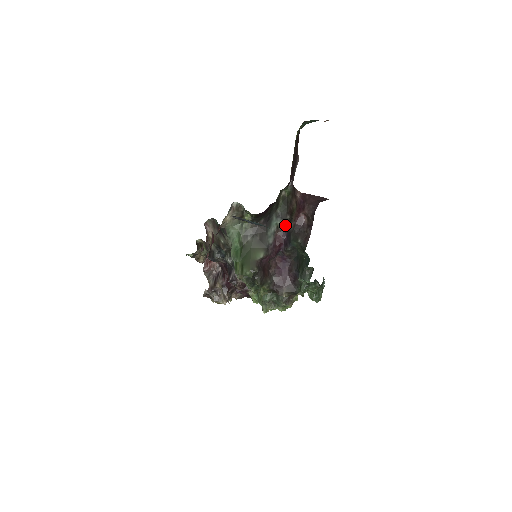
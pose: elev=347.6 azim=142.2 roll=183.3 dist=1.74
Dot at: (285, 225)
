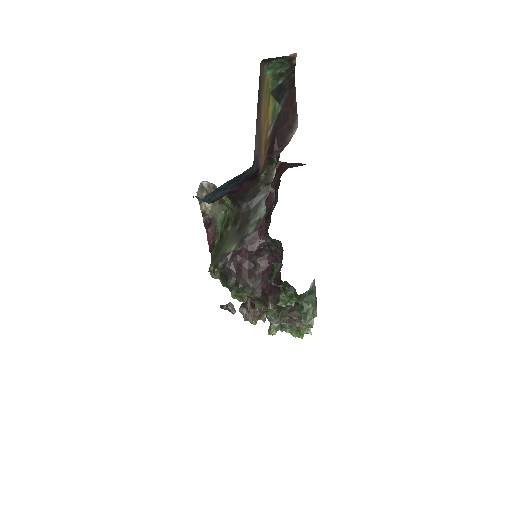
Dot at: occluded
